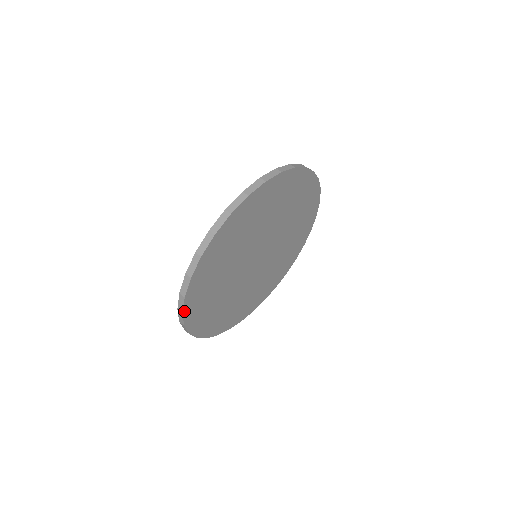
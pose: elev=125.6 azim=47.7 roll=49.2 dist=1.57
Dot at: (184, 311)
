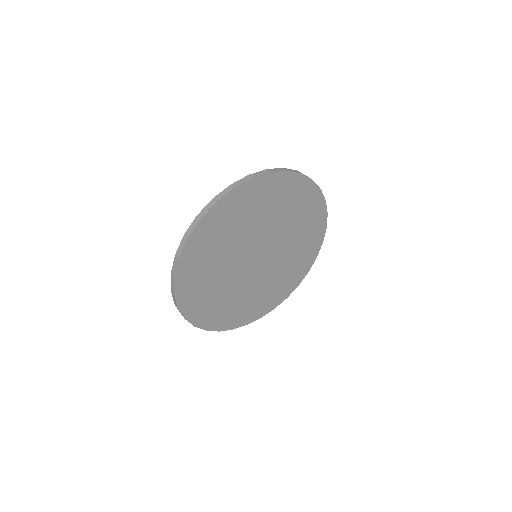
Dot at: (185, 317)
